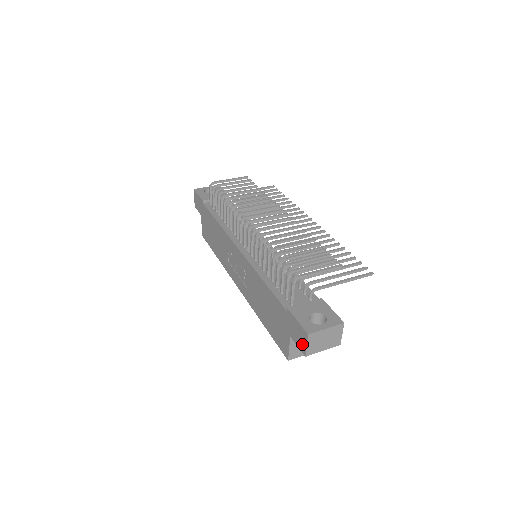
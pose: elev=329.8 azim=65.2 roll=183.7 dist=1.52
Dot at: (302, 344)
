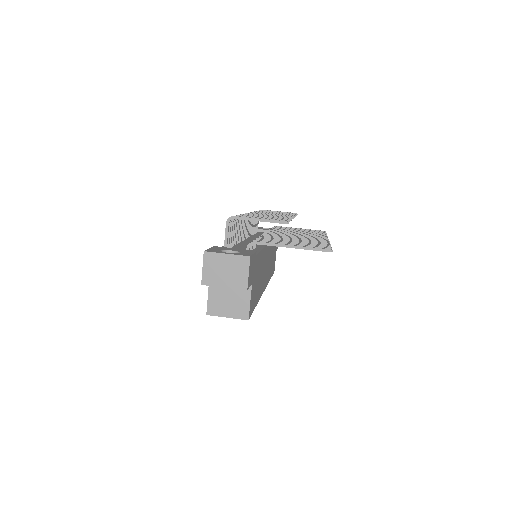
Dot at: occluded
